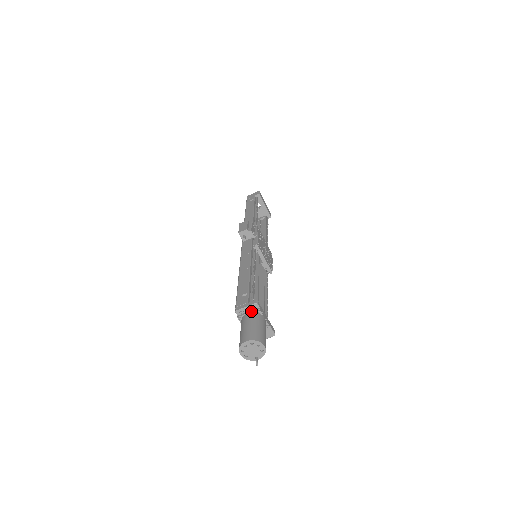
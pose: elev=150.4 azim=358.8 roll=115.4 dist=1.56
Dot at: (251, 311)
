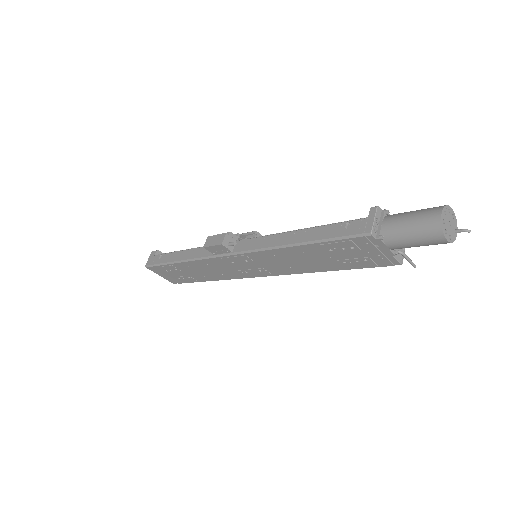
Dot at: (381, 219)
